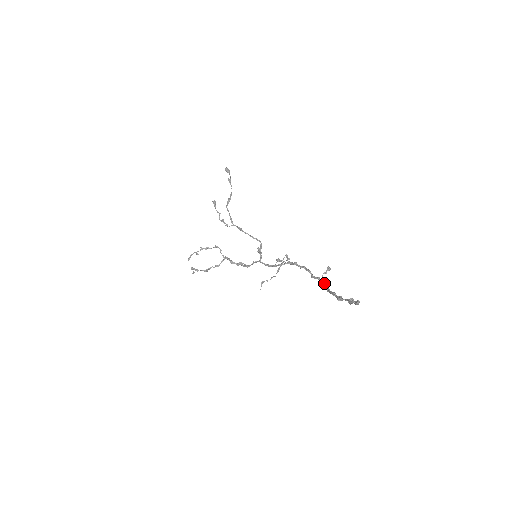
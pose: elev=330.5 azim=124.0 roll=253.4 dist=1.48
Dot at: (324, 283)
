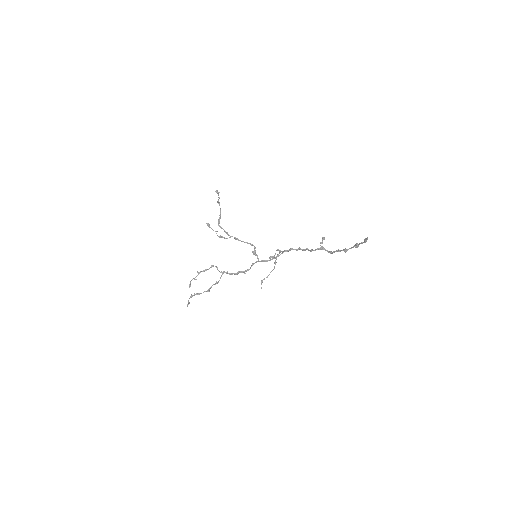
Dot at: (325, 249)
